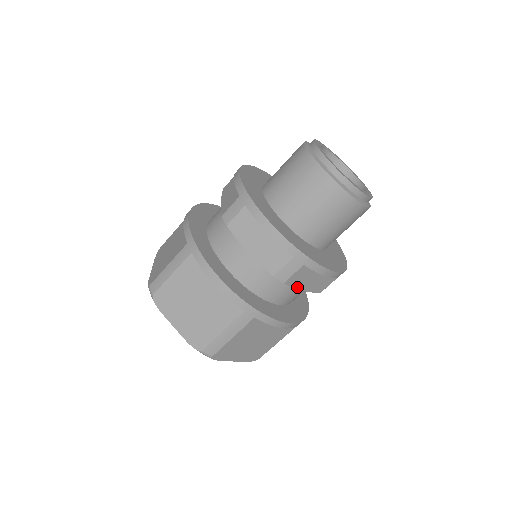
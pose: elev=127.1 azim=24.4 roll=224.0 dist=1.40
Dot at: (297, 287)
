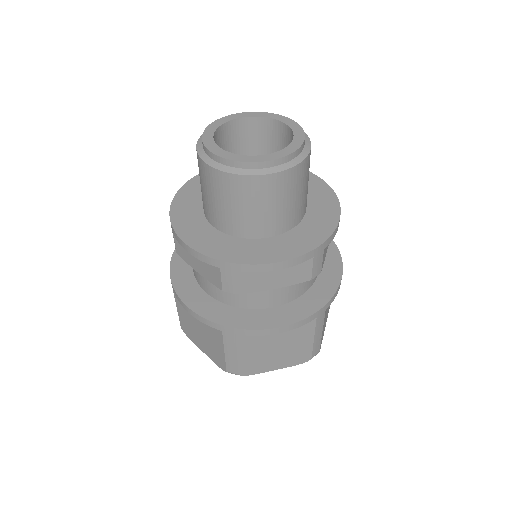
Dot at: (264, 289)
